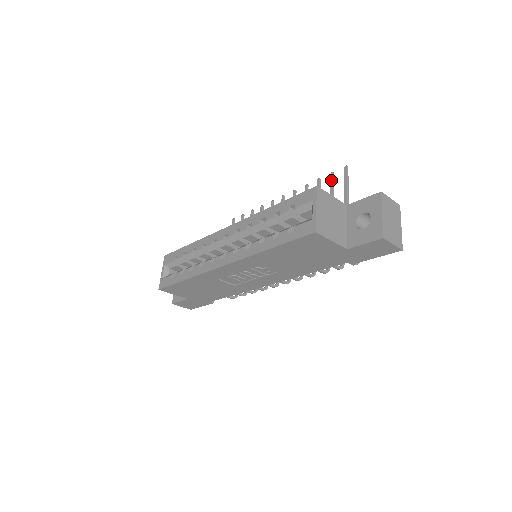
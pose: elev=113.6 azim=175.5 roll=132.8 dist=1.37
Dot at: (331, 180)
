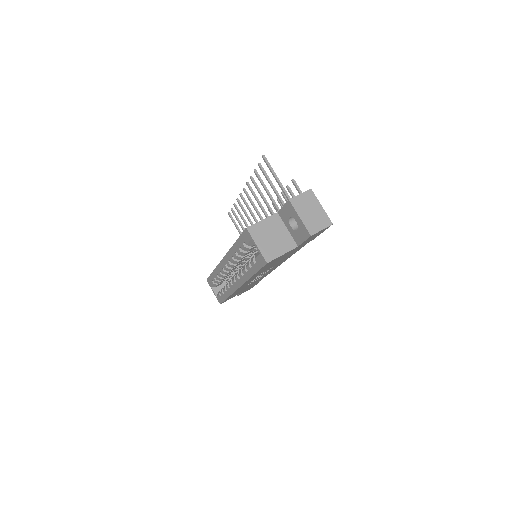
Dot at: occluded
